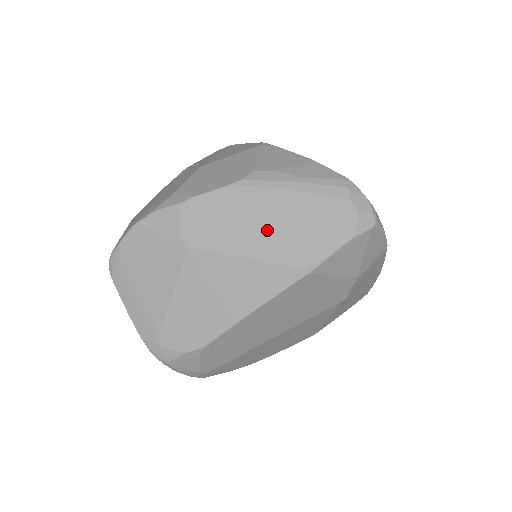
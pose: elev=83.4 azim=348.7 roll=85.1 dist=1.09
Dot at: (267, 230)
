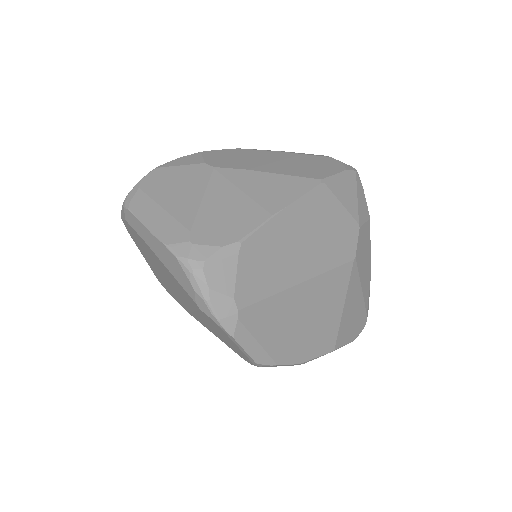
Dot at: (278, 163)
